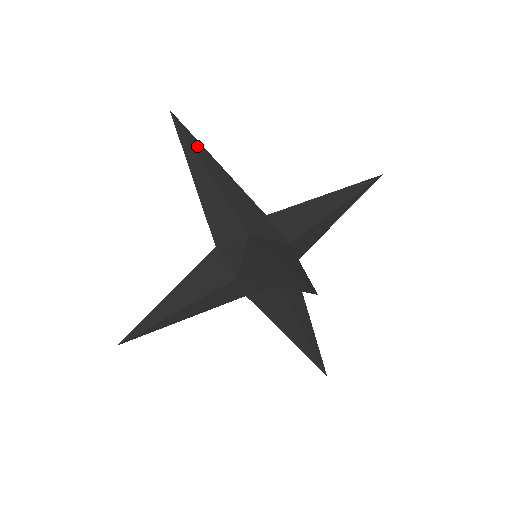
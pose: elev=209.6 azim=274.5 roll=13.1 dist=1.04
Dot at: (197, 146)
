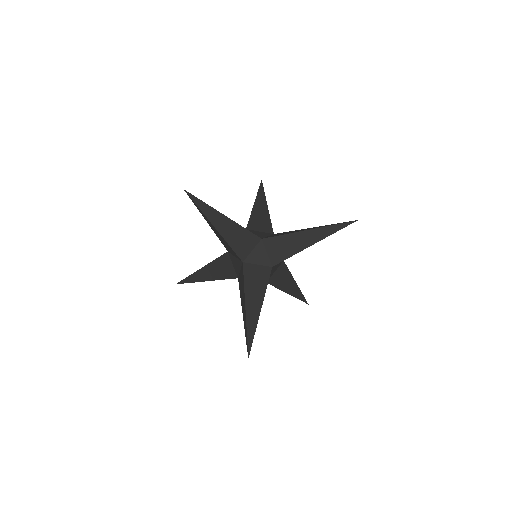
Dot at: occluded
